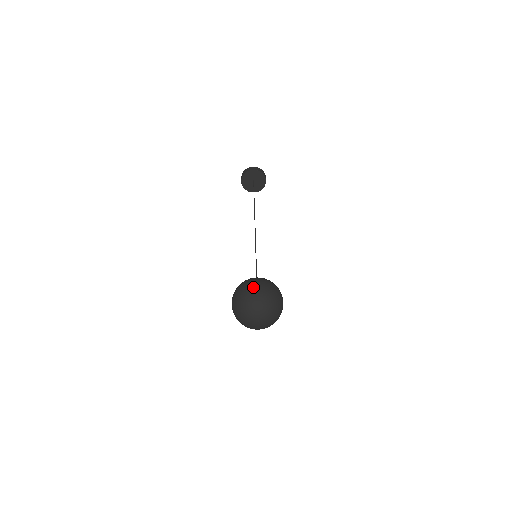
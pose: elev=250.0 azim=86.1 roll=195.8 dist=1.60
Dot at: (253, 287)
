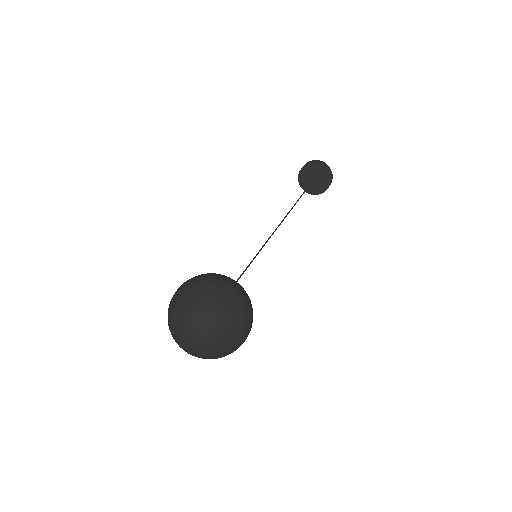
Dot at: (186, 284)
